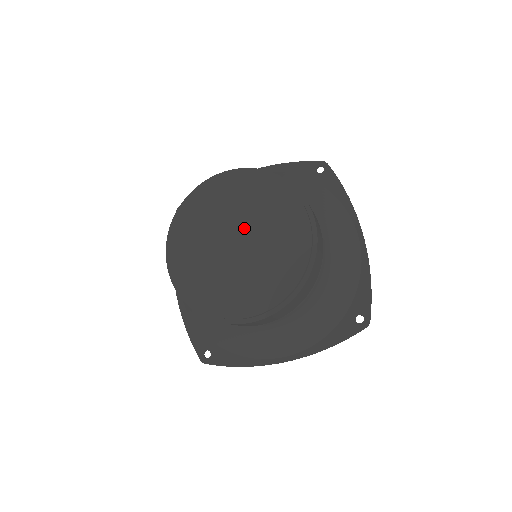
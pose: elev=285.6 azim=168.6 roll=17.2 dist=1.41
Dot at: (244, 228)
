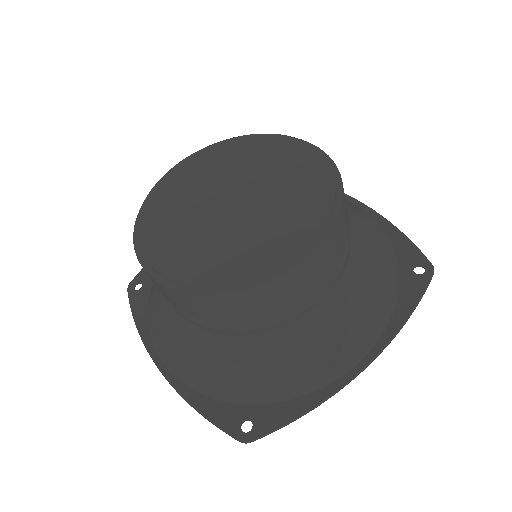
Dot at: (234, 184)
